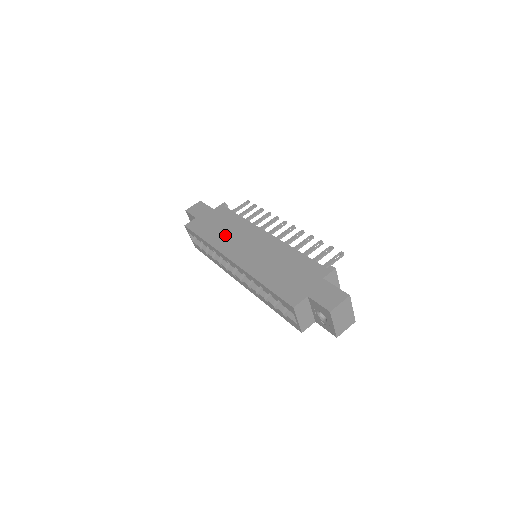
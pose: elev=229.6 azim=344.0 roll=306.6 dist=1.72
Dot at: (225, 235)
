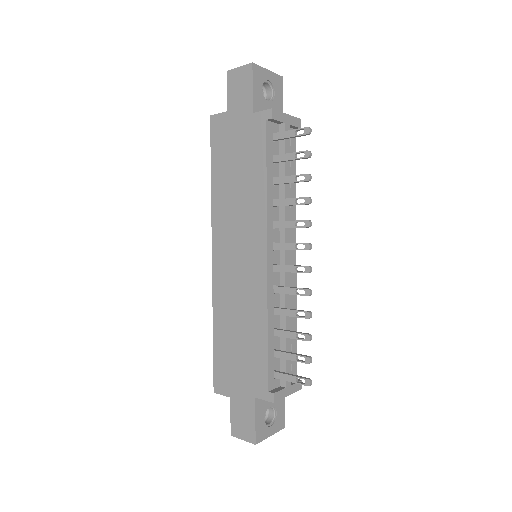
Dot at: (231, 201)
